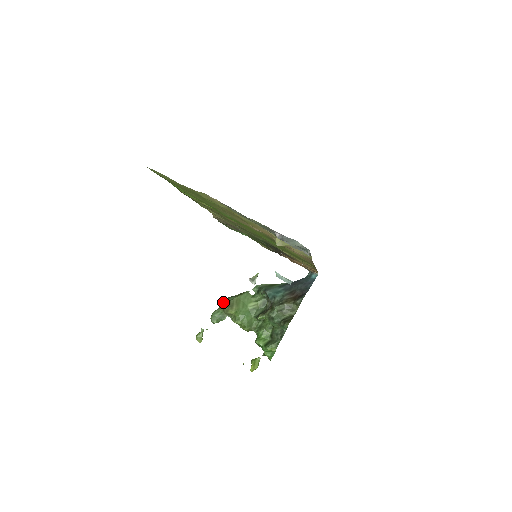
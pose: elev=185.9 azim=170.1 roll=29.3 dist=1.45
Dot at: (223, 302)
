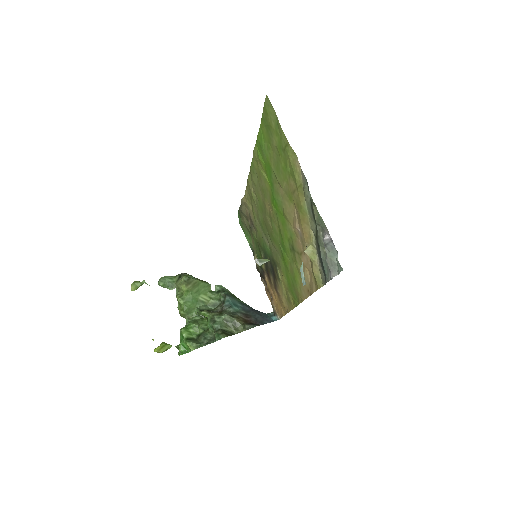
Dot at: (183, 274)
